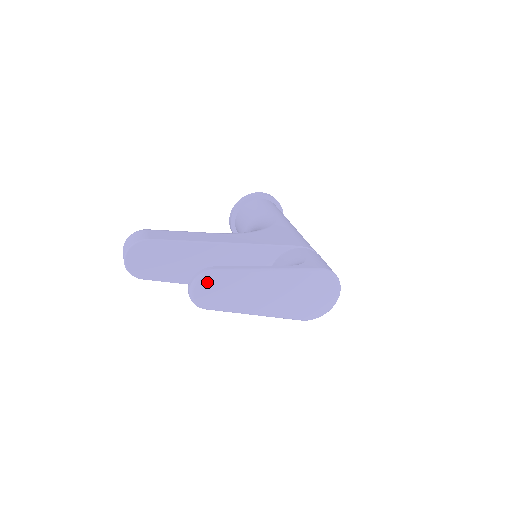
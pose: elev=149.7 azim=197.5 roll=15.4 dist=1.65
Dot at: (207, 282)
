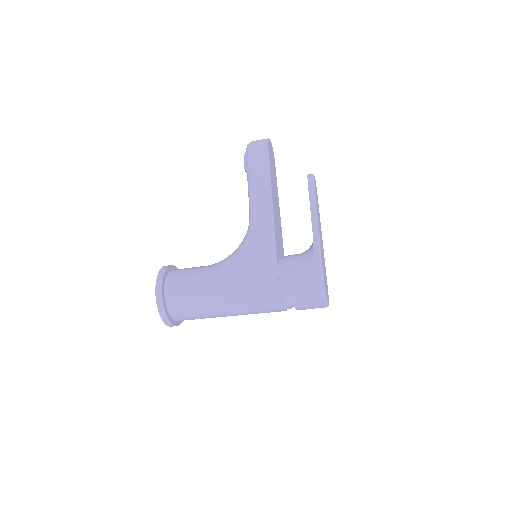
Dot at: (316, 188)
